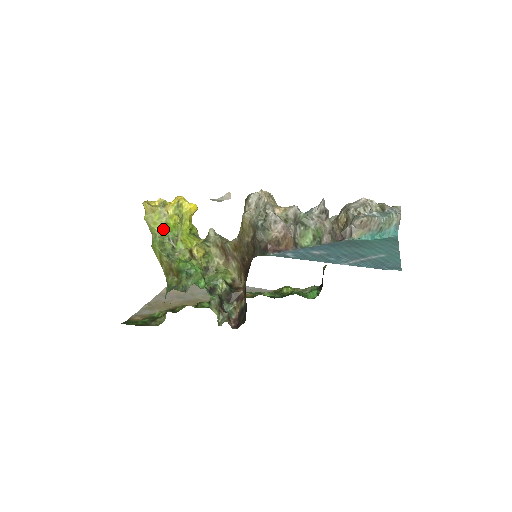
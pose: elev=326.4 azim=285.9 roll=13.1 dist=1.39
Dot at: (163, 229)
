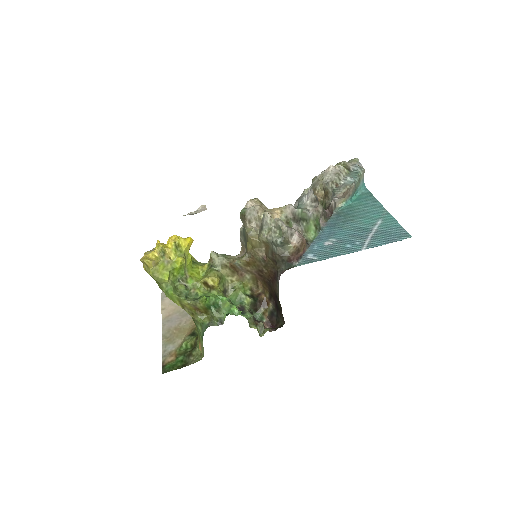
Dot at: (171, 275)
